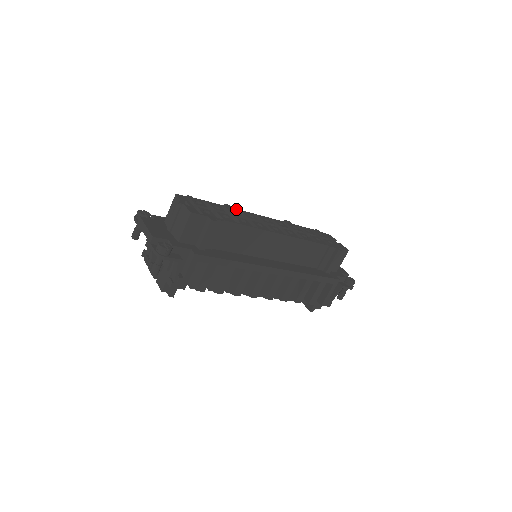
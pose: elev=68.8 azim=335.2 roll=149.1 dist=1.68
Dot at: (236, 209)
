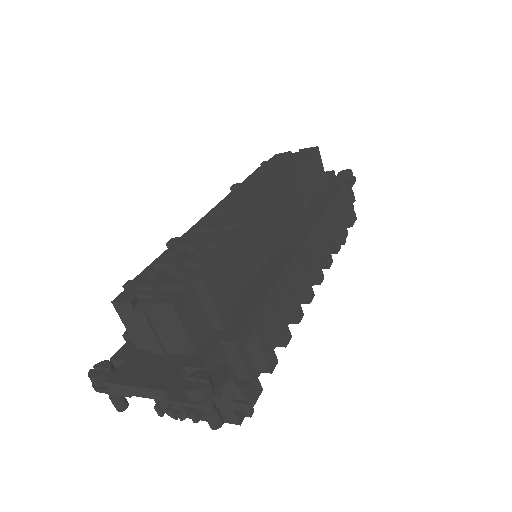
Dot at: (185, 234)
